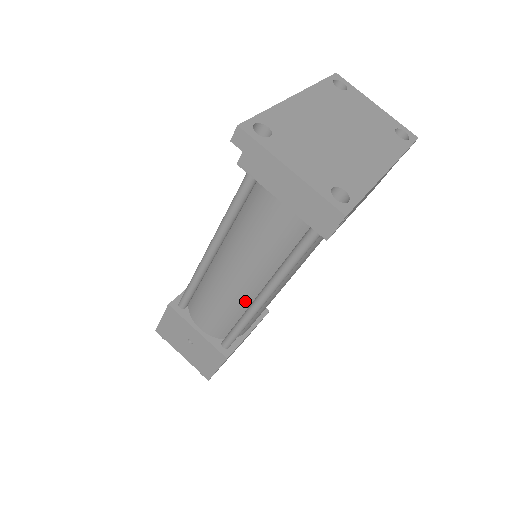
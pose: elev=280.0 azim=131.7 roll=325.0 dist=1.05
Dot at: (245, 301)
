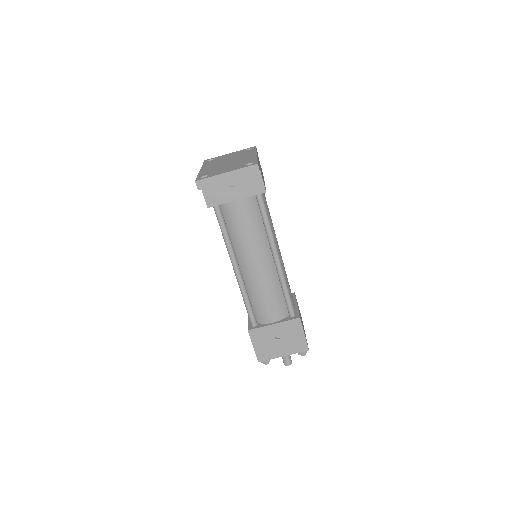
Dot at: (273, 273)
